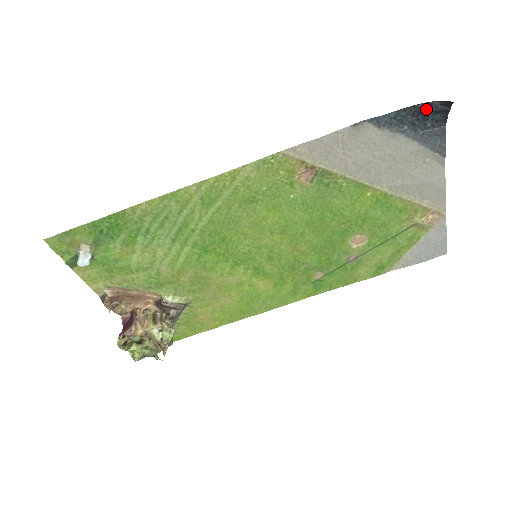
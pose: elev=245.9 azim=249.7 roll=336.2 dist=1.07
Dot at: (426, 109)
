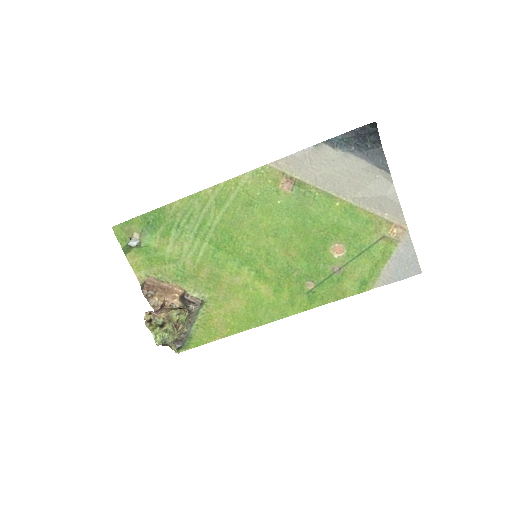
Dot at: (362, 132)
